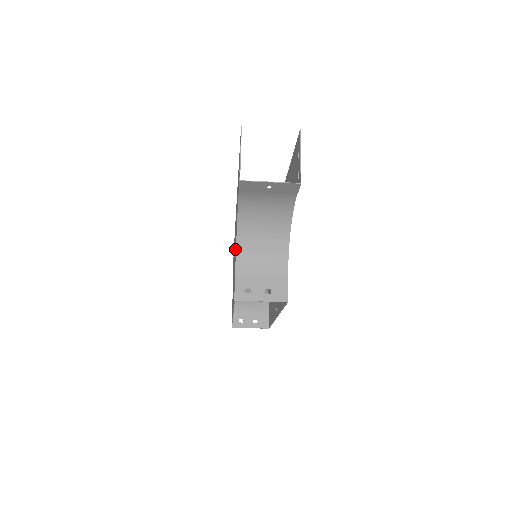
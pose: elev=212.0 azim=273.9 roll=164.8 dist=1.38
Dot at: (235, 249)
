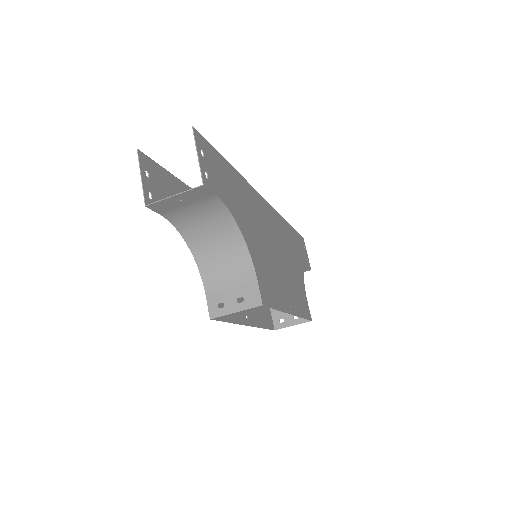
Dot at: occluded
